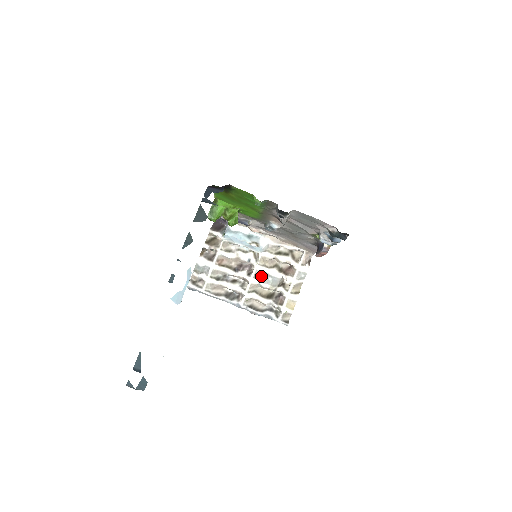
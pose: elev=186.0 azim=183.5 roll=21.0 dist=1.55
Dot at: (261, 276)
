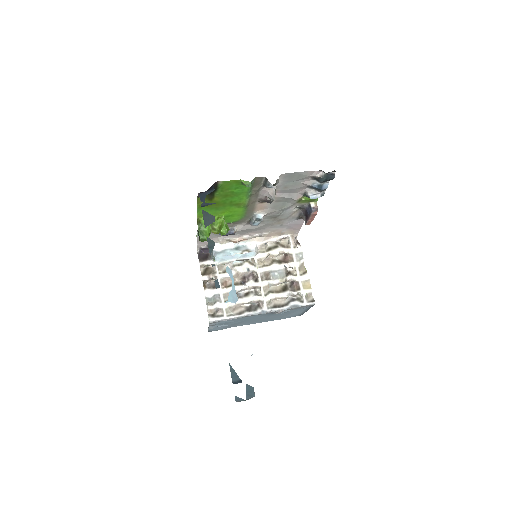
Dot at: (267, 276)
